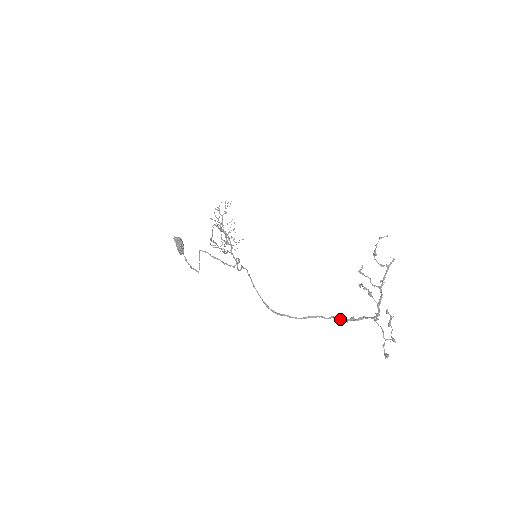
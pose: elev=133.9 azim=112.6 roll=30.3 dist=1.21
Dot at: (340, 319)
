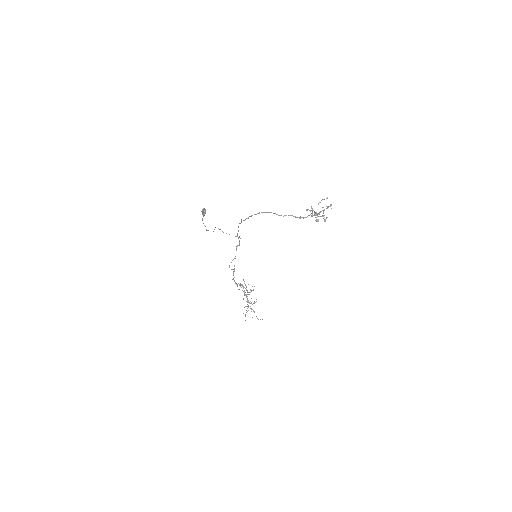
Dot at: (290, 215)
